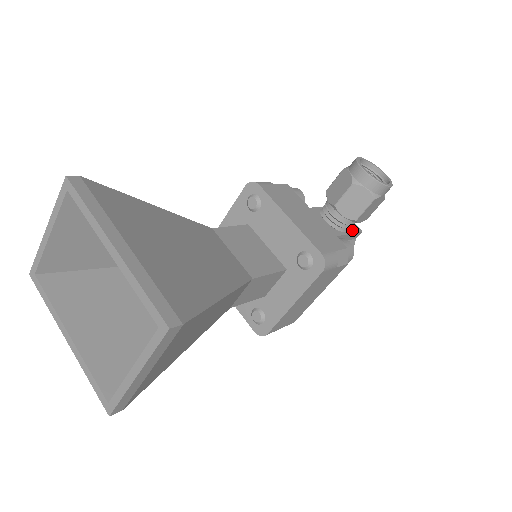
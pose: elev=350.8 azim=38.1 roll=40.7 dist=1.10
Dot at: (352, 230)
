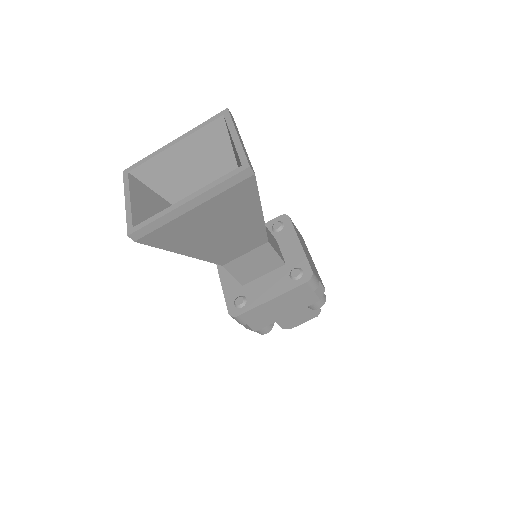
Dot at: occluded
